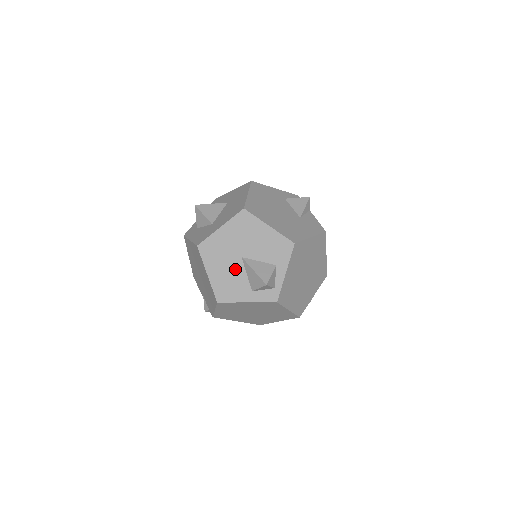
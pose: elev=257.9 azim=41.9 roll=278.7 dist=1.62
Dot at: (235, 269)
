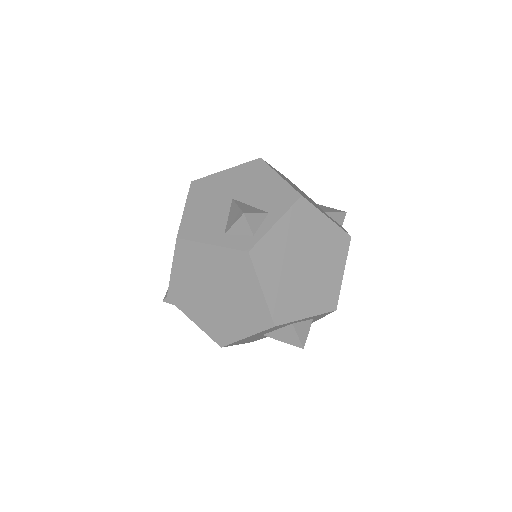
Dot at: (218, 209)
